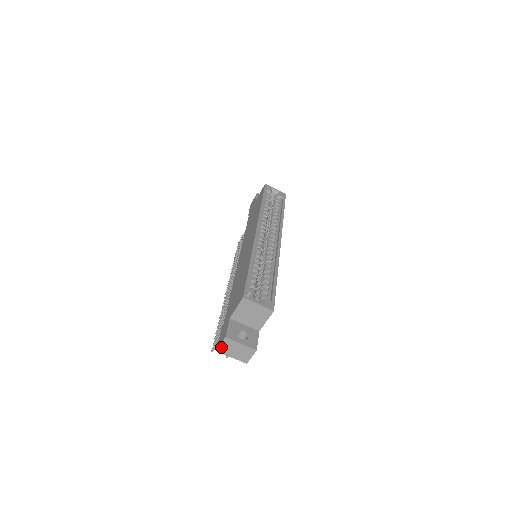
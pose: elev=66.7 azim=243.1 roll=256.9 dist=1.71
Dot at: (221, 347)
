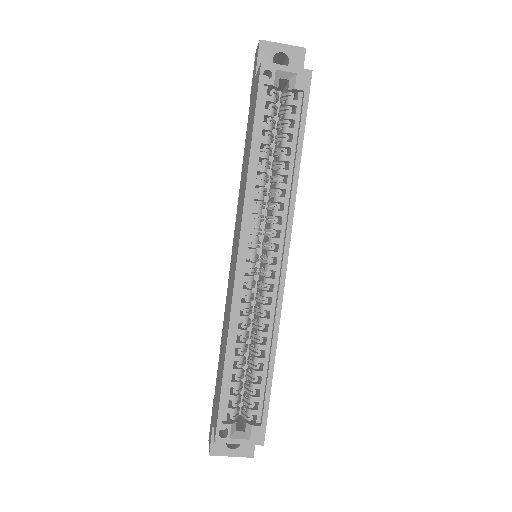
Dot at: occluded
